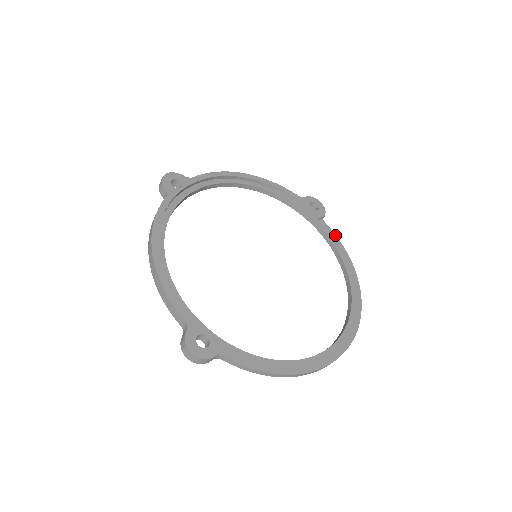
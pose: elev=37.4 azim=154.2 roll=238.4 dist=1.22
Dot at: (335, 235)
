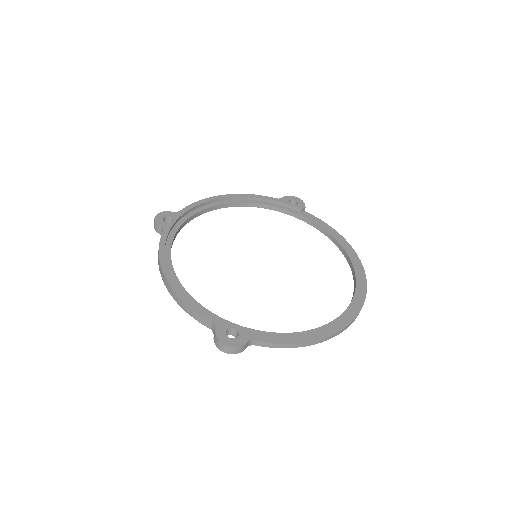
Dot at: (320, 220)
